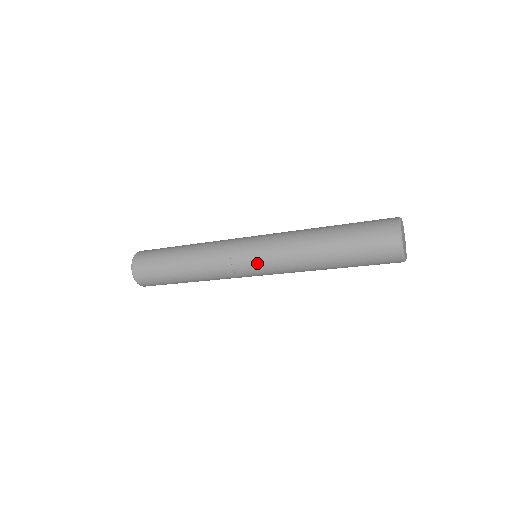
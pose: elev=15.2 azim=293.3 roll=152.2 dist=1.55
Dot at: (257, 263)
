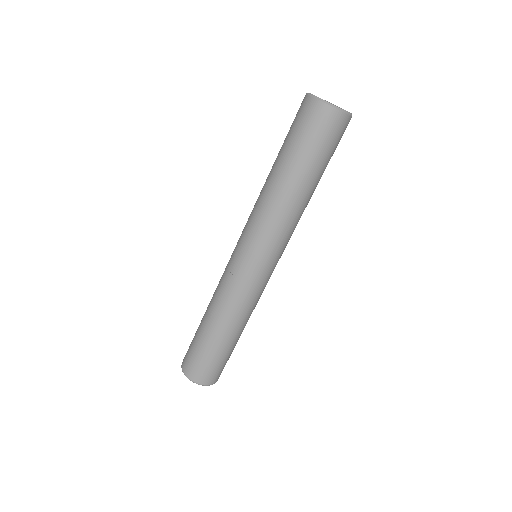
Dot at: (239, 240)
